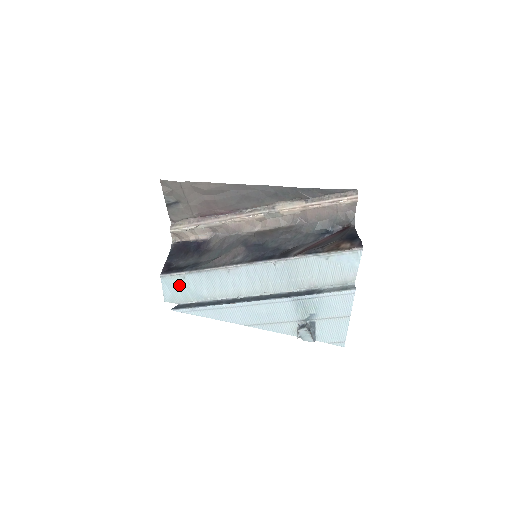
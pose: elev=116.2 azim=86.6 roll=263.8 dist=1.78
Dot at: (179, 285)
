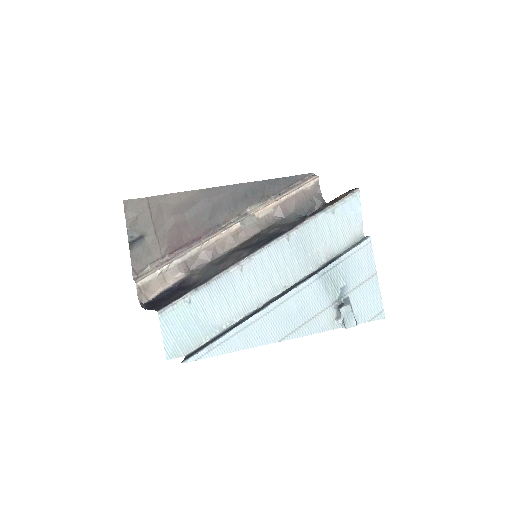
Dot at: (184, 319)
